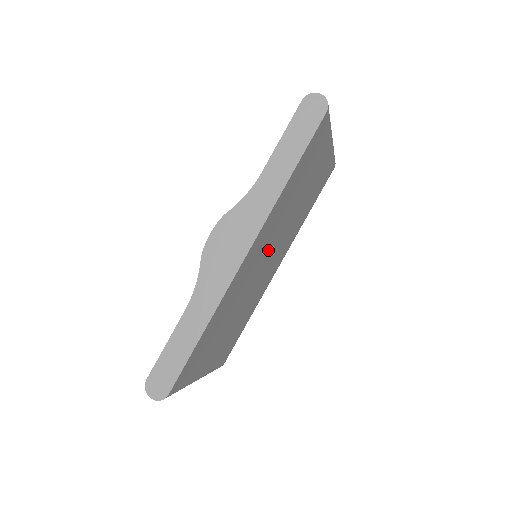
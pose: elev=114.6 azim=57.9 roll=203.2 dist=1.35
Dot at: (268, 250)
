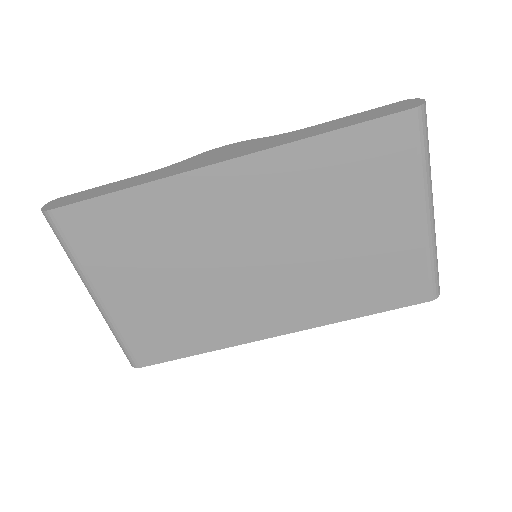
Dot at: (264, 238)
